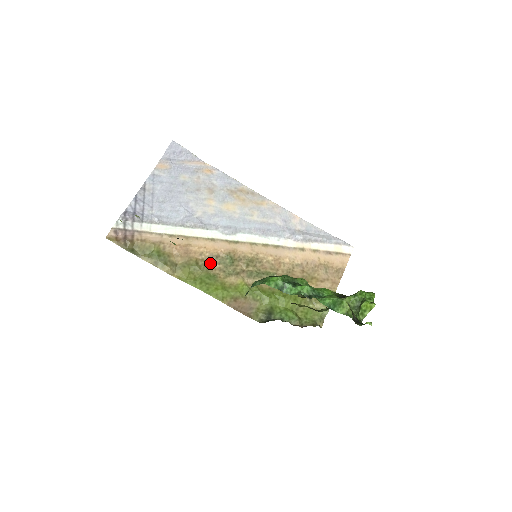
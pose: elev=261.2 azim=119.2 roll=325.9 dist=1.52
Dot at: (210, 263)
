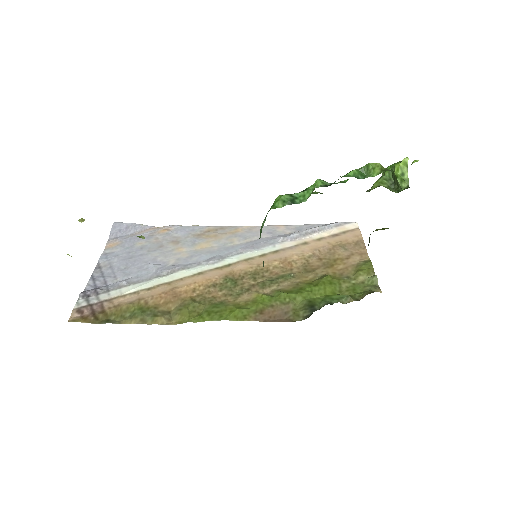
Dot at: (209, 295)
